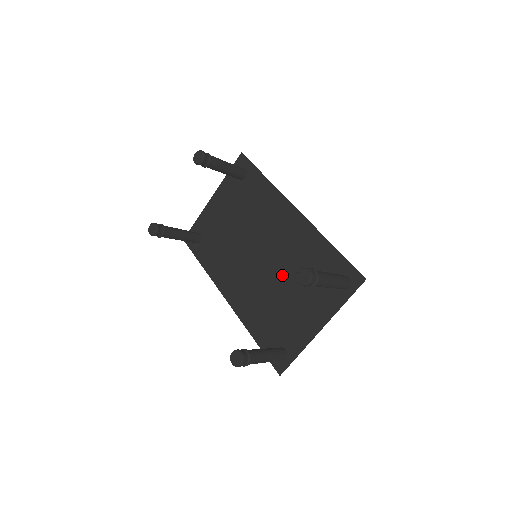
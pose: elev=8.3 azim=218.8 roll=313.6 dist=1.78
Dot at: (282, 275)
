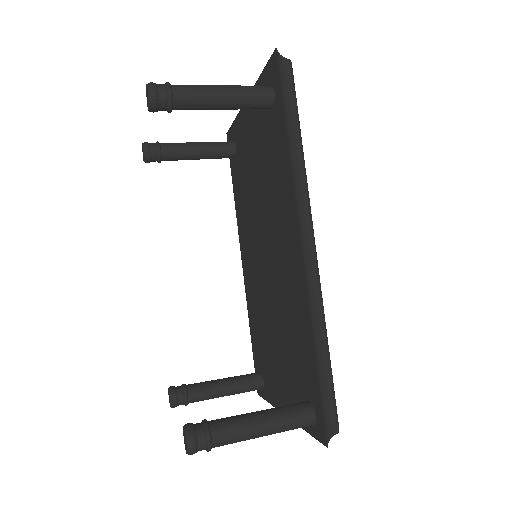
Dot at: (274, 309)
